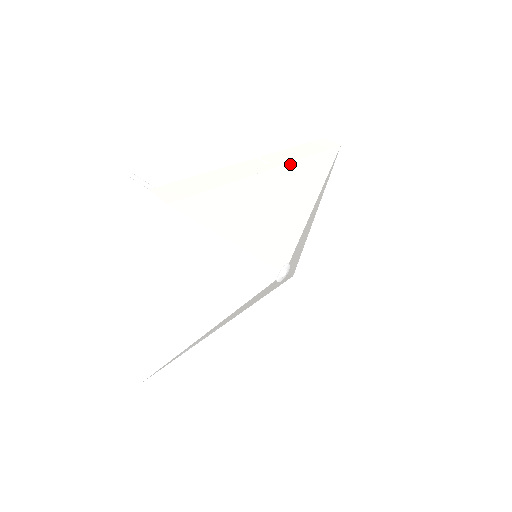
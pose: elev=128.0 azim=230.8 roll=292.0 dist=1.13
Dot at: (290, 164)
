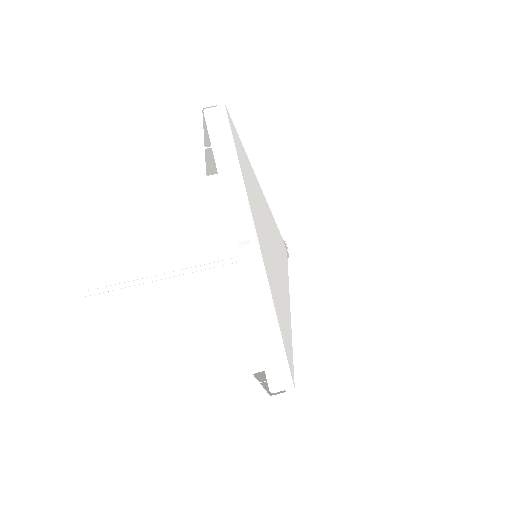
Dot at: (252, 213)
